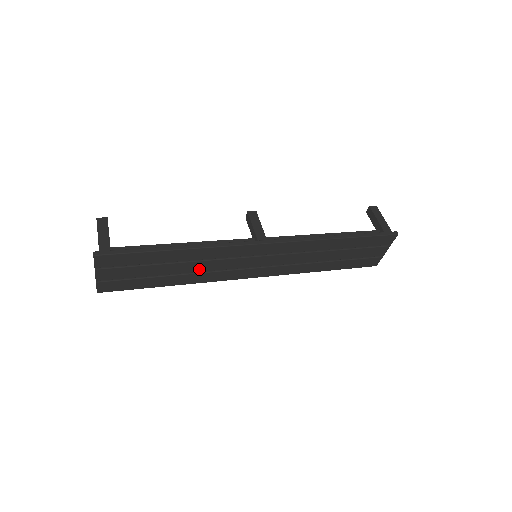
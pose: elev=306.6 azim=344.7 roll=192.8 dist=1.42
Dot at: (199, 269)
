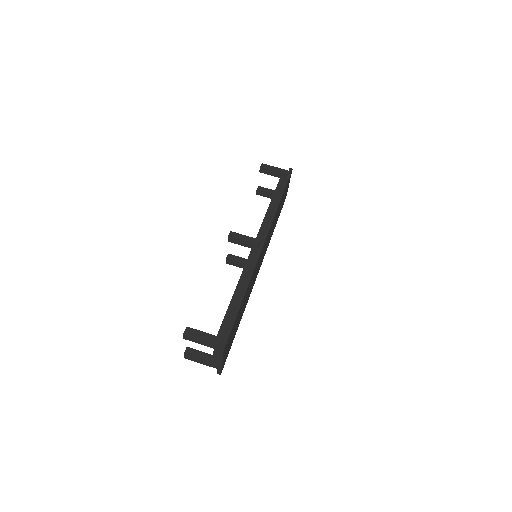
Dot at: (247, 296)
